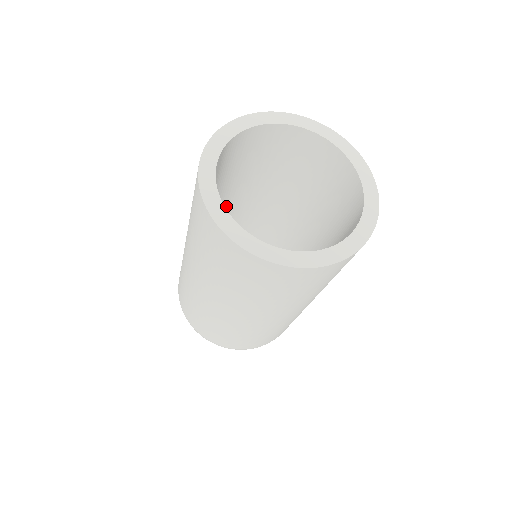
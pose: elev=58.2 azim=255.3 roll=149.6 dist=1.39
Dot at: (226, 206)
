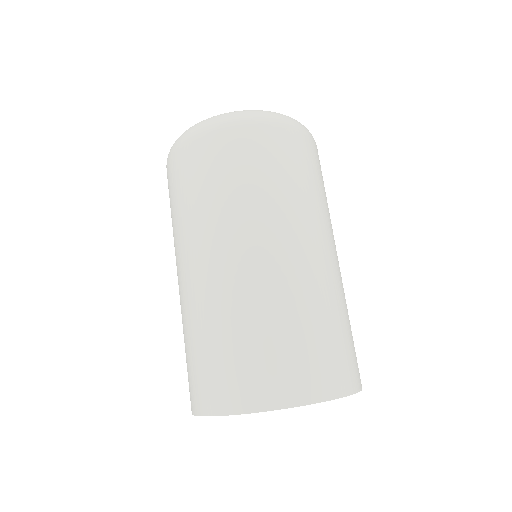
Dot at: occluded
